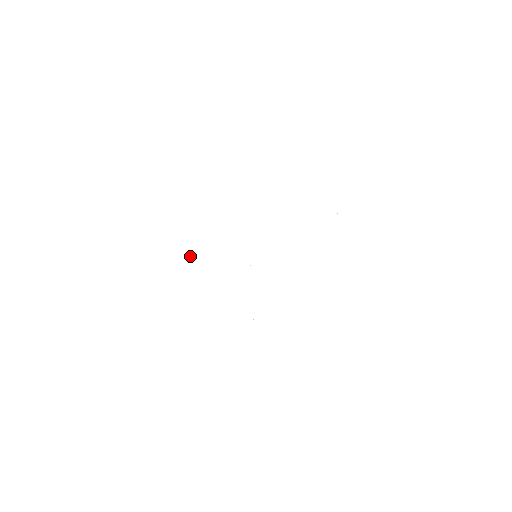
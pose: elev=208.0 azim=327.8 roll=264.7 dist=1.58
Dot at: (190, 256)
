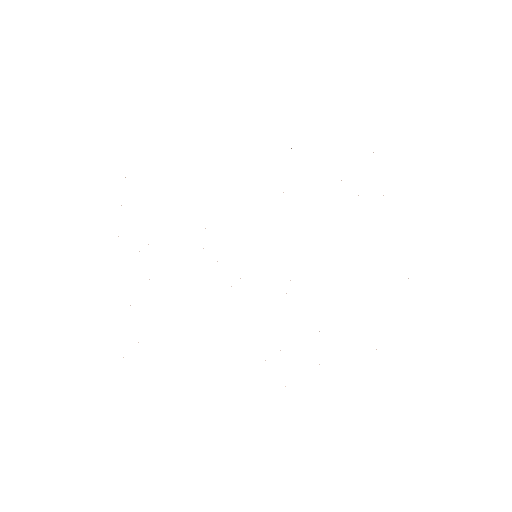
Dot at: occluded
